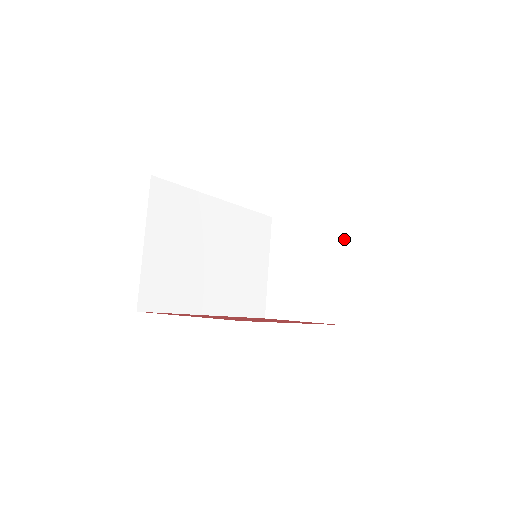
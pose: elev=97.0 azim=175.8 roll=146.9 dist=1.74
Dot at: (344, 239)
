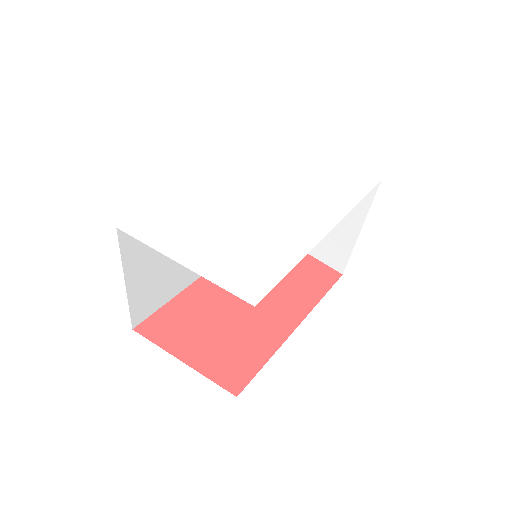
Dot at: (367, 205)
